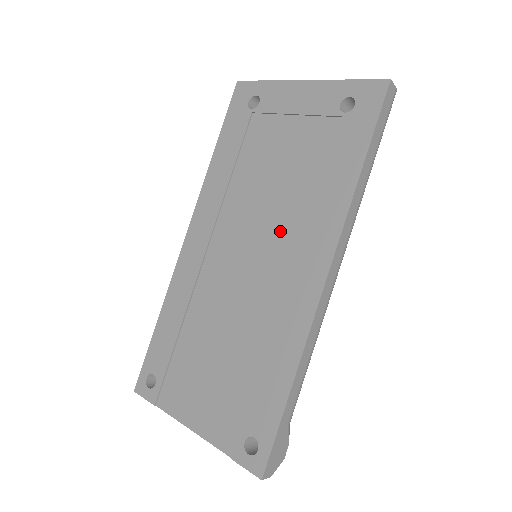
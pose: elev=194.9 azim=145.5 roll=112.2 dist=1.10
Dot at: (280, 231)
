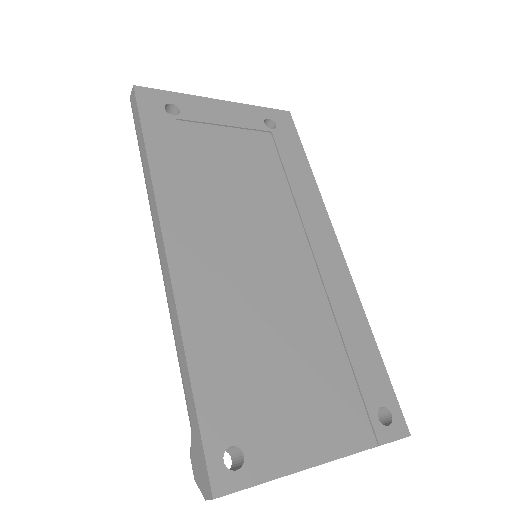
Dot at: (279, 223)
